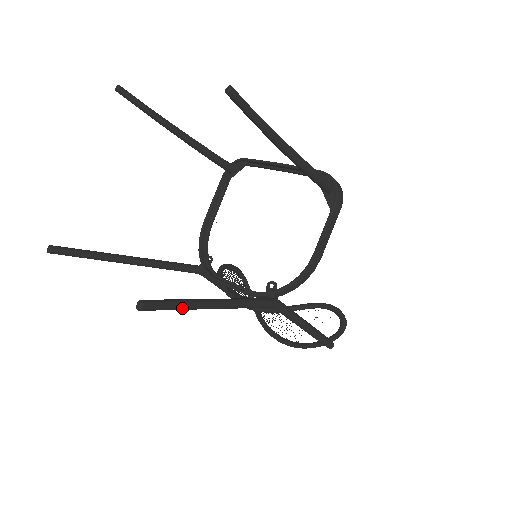
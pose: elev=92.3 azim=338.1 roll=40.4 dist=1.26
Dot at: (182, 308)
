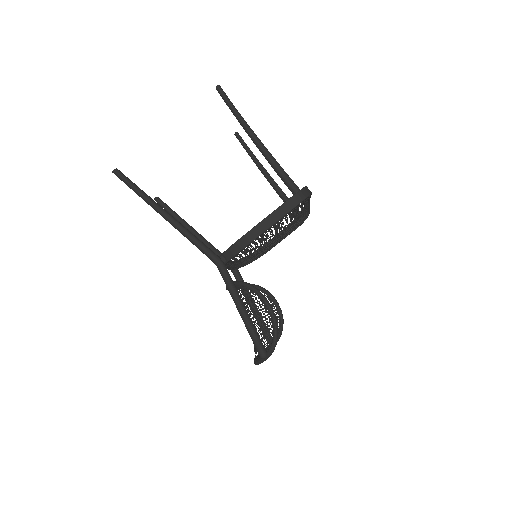
Dot at: (137, 192)
